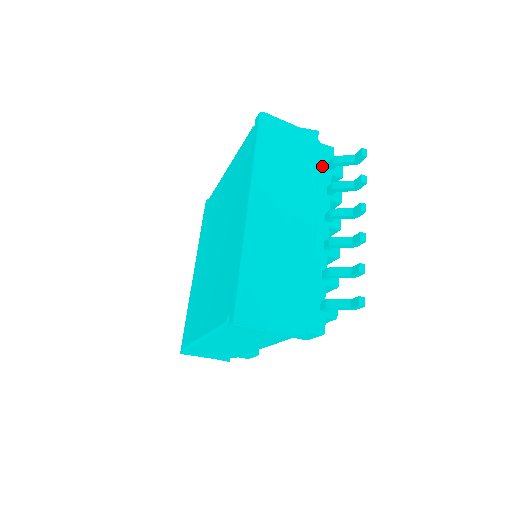
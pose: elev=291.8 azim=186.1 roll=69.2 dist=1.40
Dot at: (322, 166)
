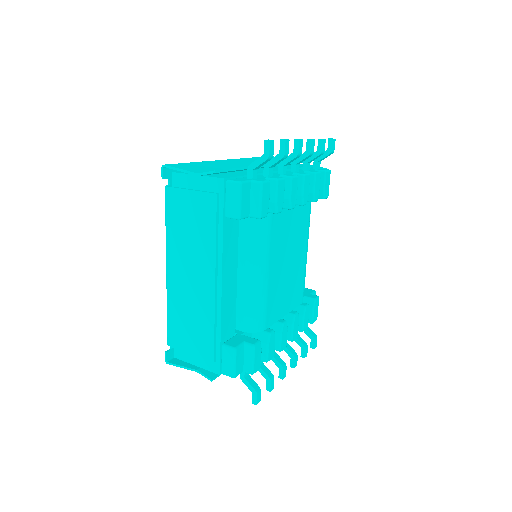
Dot at: occluded
